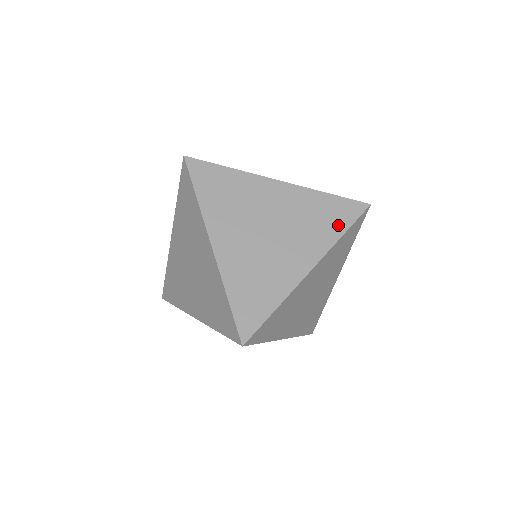
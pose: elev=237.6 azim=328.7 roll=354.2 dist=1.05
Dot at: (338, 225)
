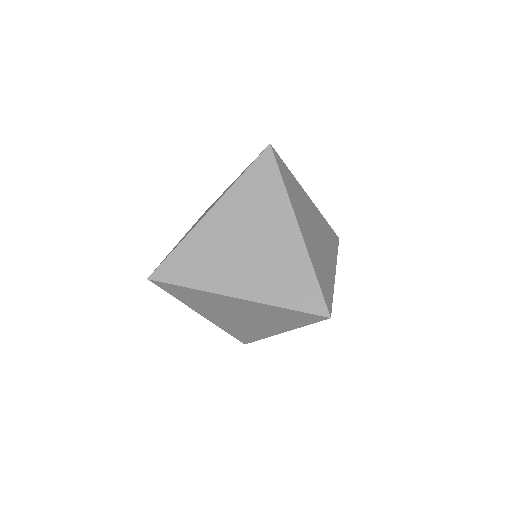
Dot at: (335, 245)
